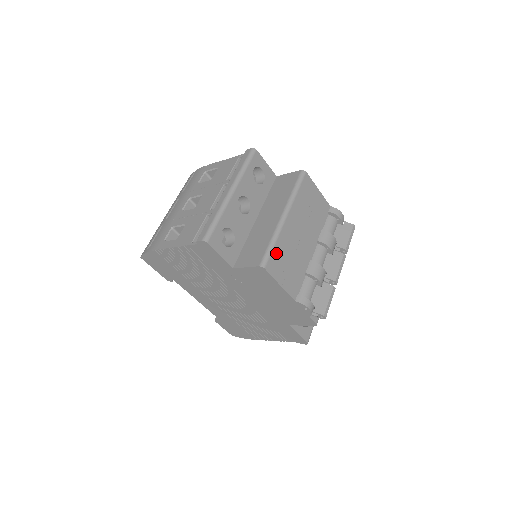
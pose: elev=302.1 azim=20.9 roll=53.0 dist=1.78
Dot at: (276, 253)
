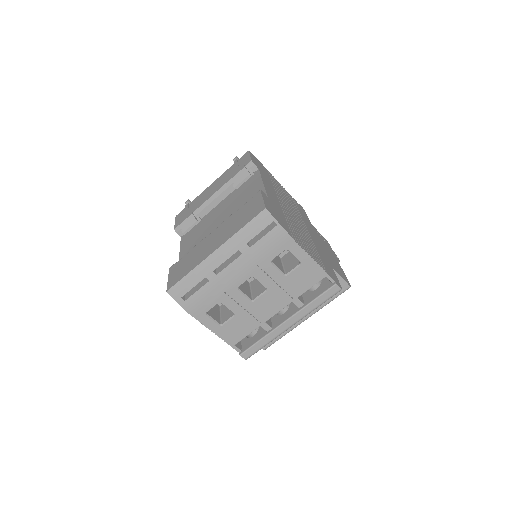
Dot at: occluded
